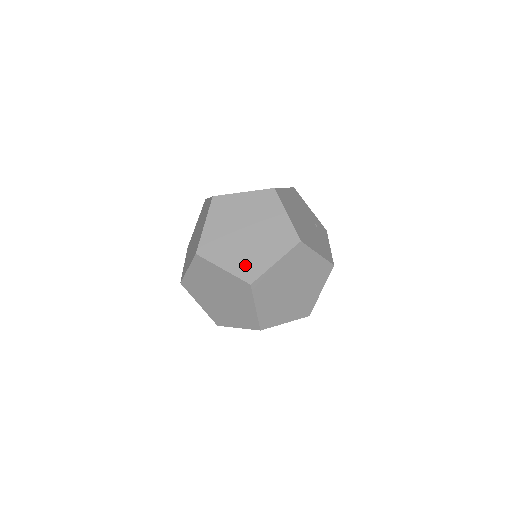
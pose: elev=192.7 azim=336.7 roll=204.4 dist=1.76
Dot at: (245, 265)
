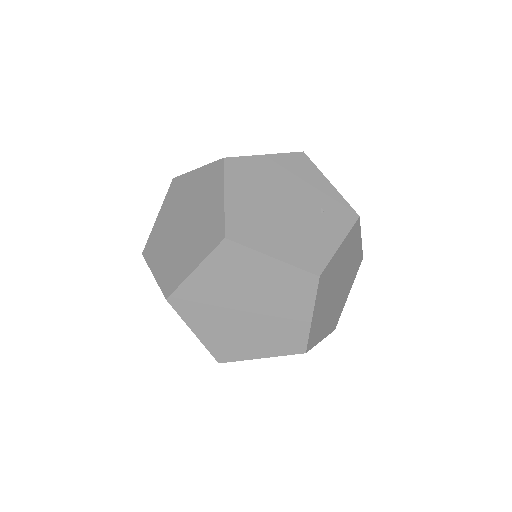
Dot at: (169, 271)
